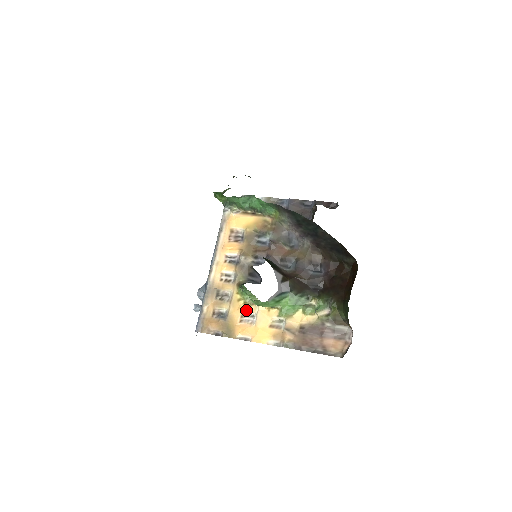
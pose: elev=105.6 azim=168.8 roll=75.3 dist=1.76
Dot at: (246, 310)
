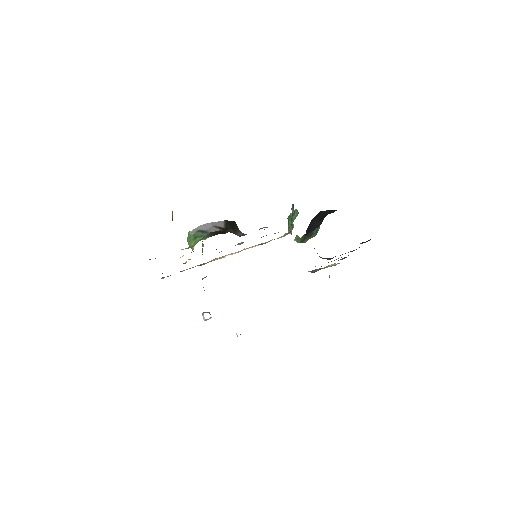
Dot at: occluded
